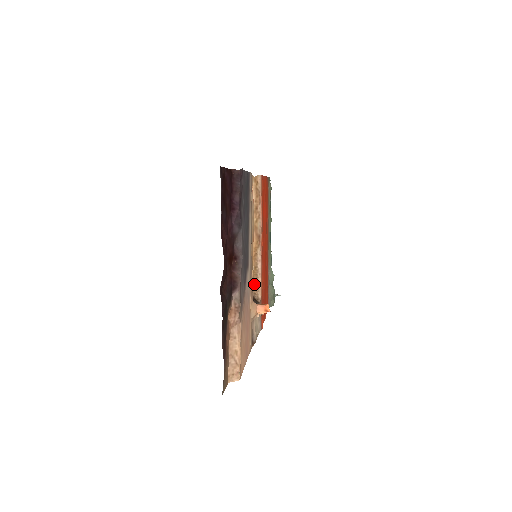
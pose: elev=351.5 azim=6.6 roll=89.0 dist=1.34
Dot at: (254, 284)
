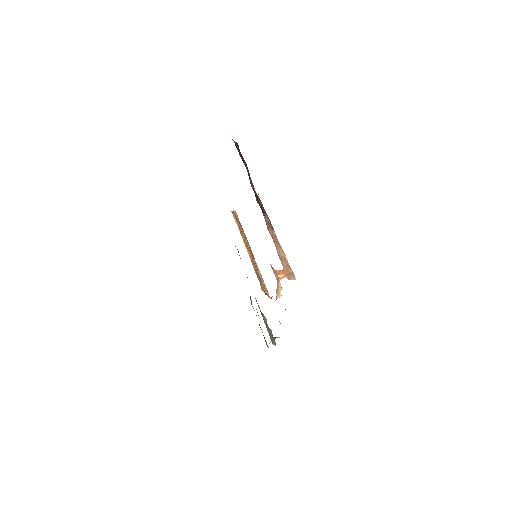
Dot at: (261, 285)
